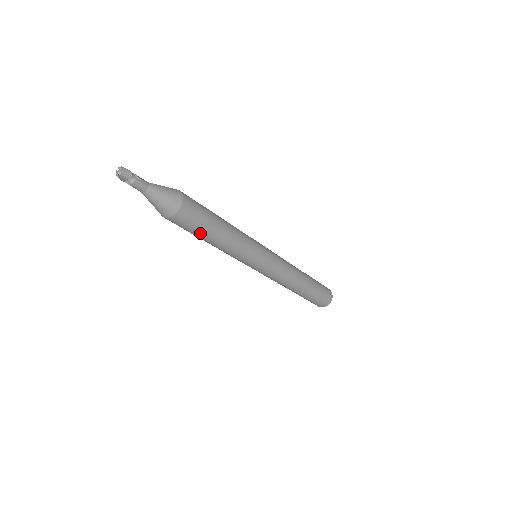
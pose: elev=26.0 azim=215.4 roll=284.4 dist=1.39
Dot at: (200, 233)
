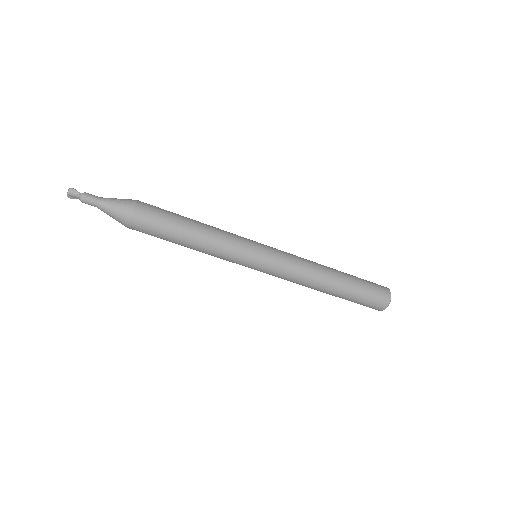
Dot at: occluded
